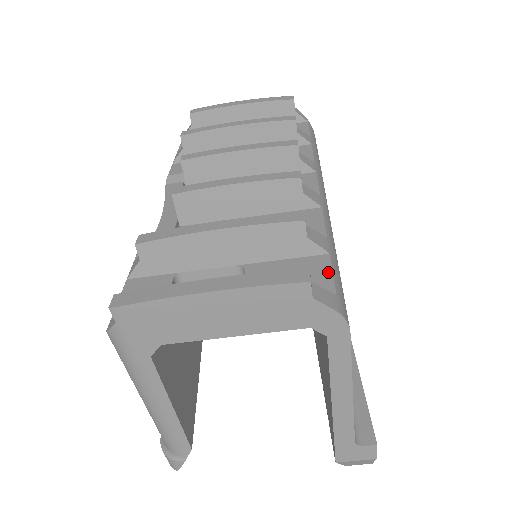
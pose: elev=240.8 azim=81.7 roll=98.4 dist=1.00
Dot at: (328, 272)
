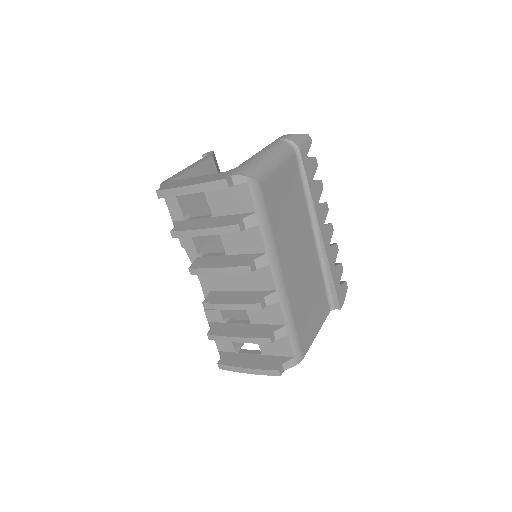
Dot at: (289, 346)
